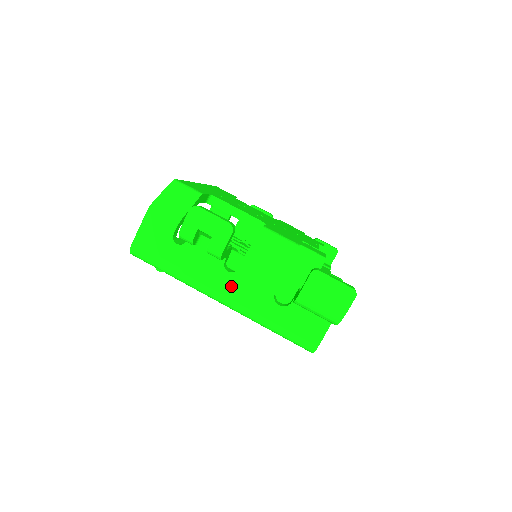
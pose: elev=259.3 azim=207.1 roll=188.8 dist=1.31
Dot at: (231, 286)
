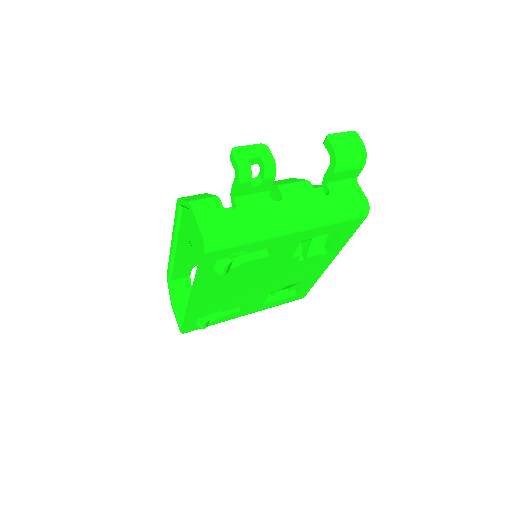
Dot at: (290, 208)
